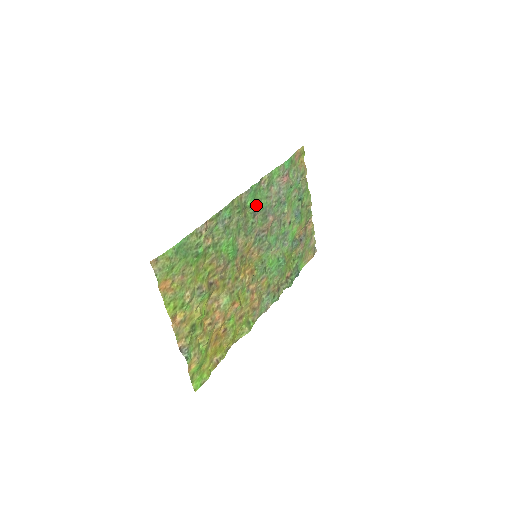
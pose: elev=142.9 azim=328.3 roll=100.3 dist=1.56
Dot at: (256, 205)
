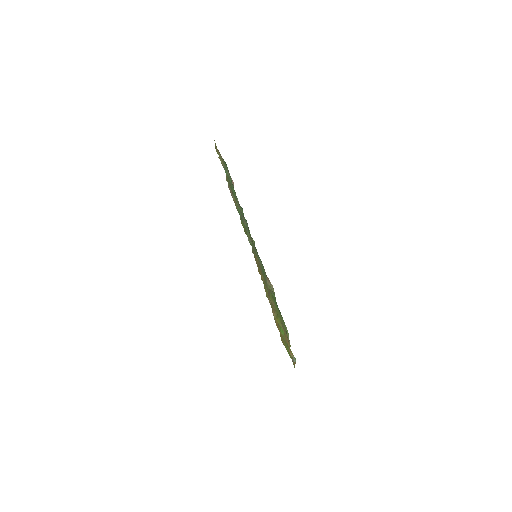
Dot at: (246, 225)
